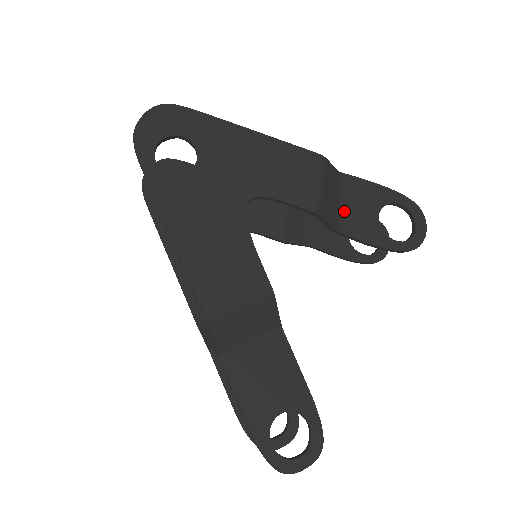
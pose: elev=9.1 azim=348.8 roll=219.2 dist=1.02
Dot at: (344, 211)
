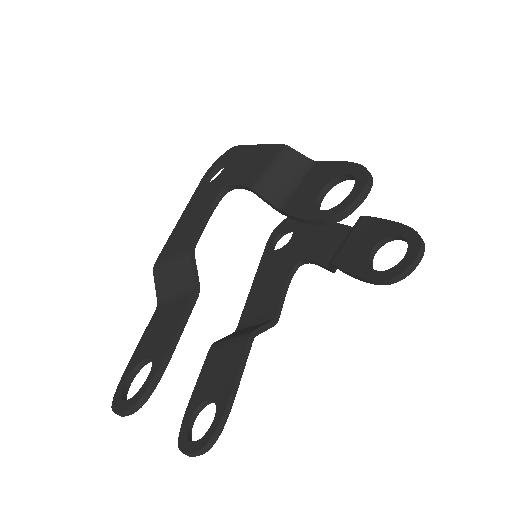
Dot at: (296, 192)
